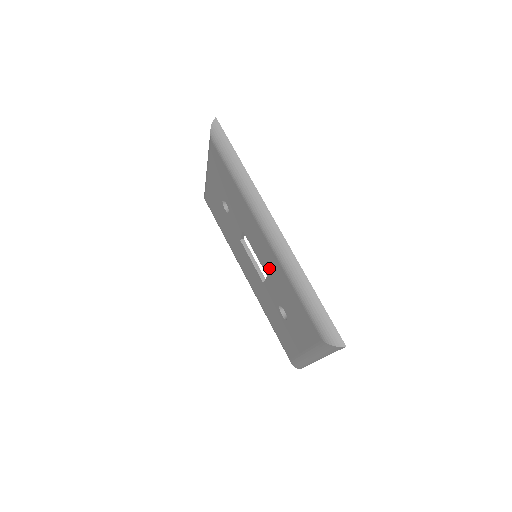
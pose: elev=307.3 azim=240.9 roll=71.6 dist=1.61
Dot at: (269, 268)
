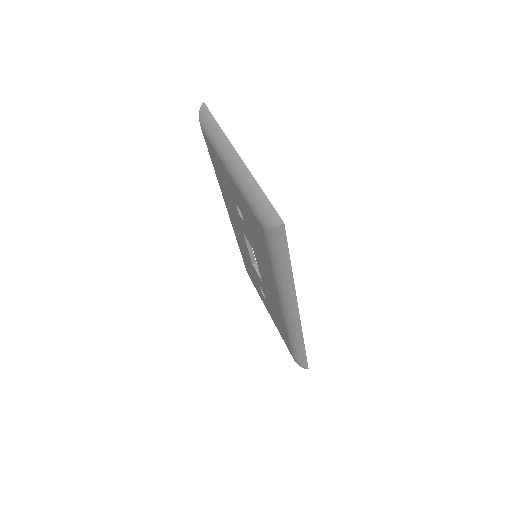
Dot at: (269, 294)
